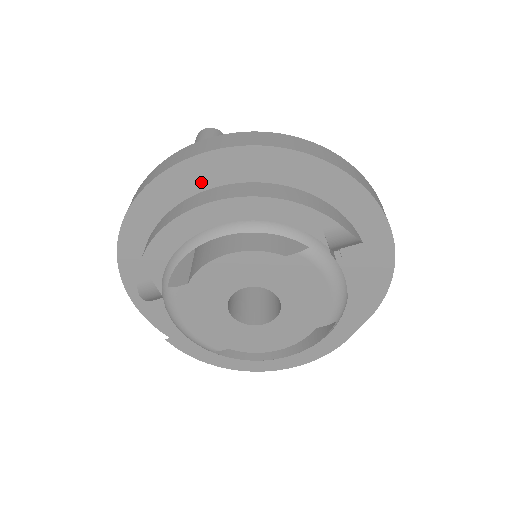
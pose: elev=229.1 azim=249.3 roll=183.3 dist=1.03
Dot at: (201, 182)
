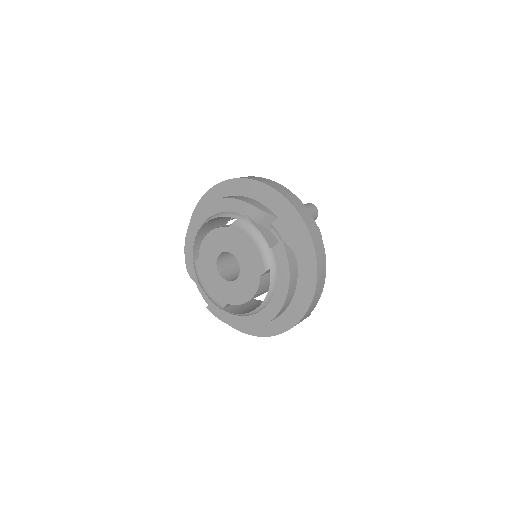
Dot at: occluded
